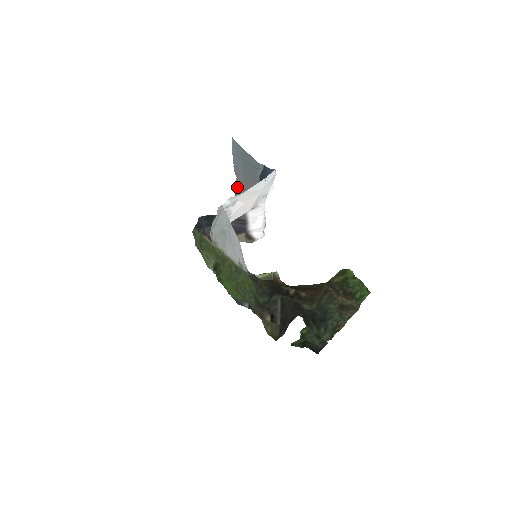
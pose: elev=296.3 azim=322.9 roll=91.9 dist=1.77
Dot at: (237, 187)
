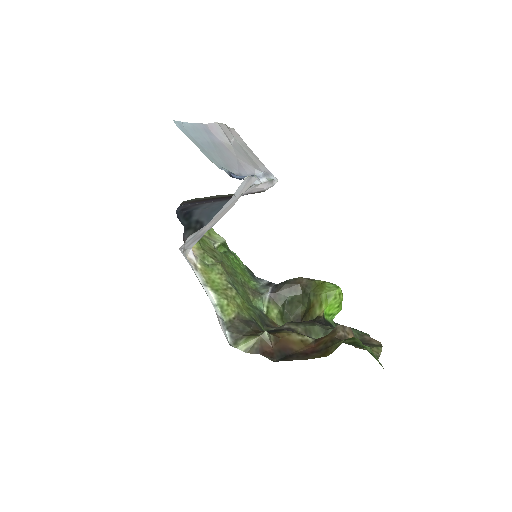
Dot at: (224, 127)
